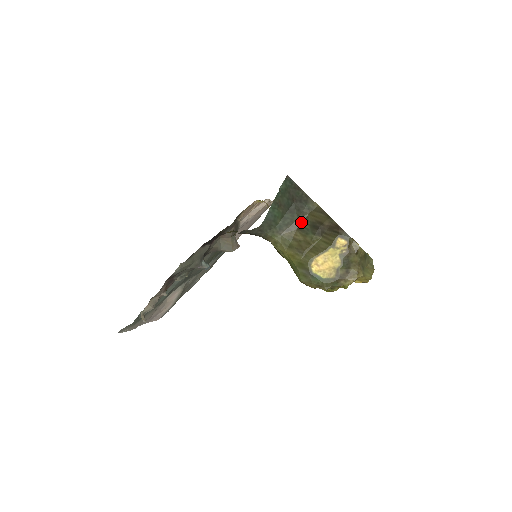
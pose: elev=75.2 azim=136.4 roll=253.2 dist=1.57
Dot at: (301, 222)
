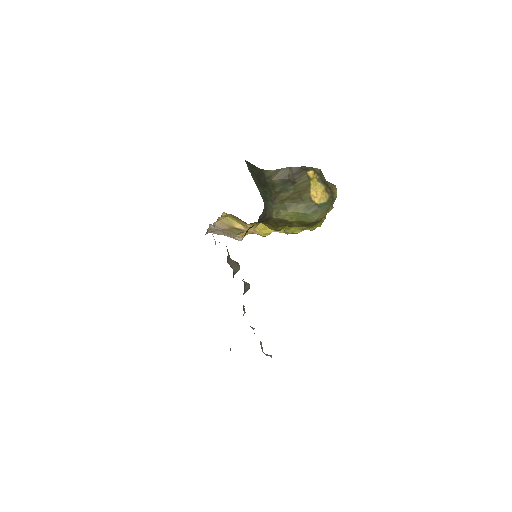
Dot at: (274, 188)
